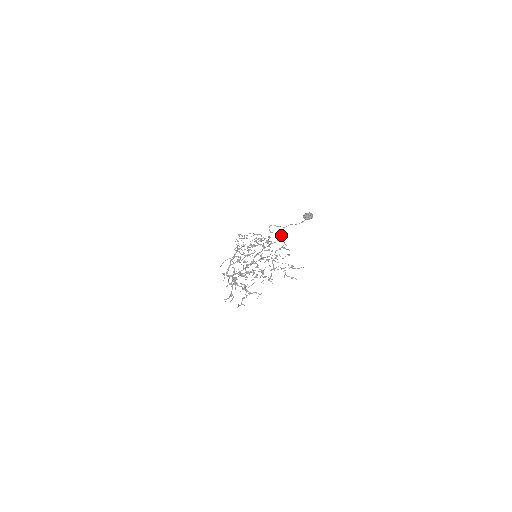
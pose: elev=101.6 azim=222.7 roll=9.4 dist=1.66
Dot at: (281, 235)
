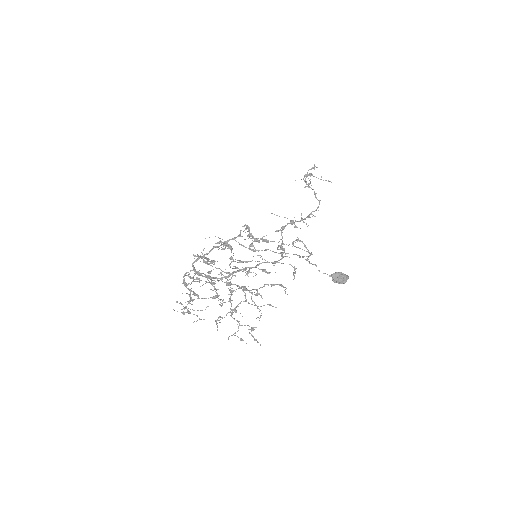
Dot at: occluded
